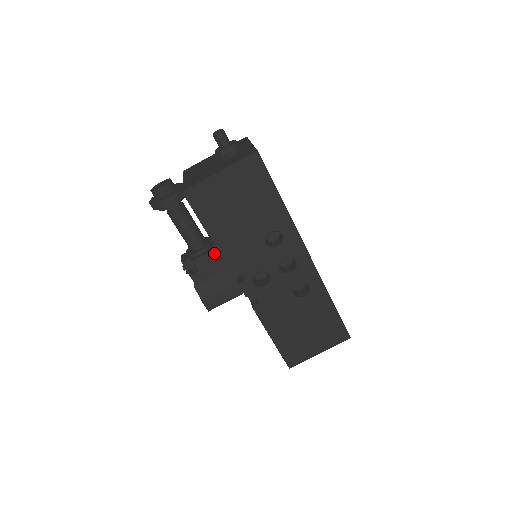
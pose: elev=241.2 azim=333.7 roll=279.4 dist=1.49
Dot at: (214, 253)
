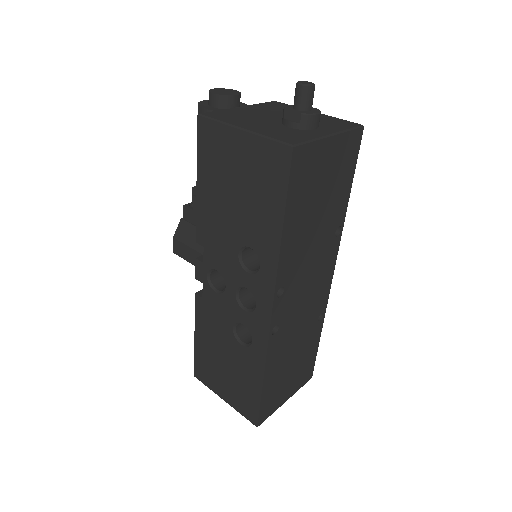
Dot at: occluded
